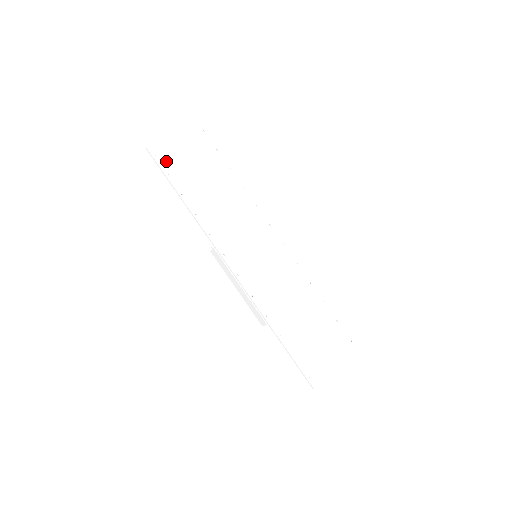
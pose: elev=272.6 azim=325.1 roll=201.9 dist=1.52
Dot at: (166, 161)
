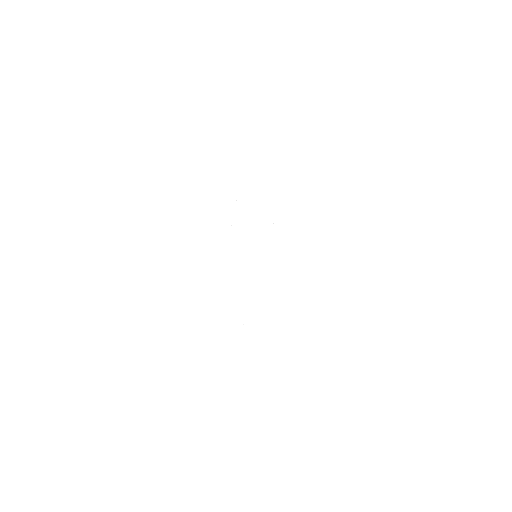
Dot at: (239, 170)
